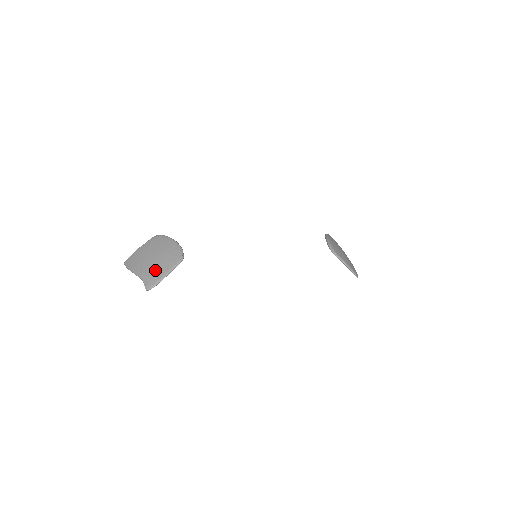
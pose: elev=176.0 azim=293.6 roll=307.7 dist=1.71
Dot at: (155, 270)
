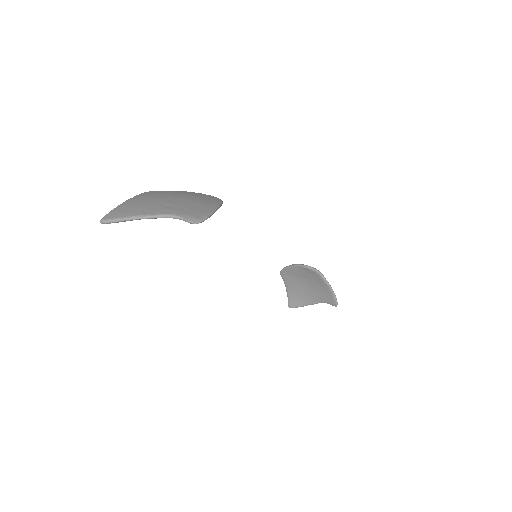
Dot at: (192, 205)
